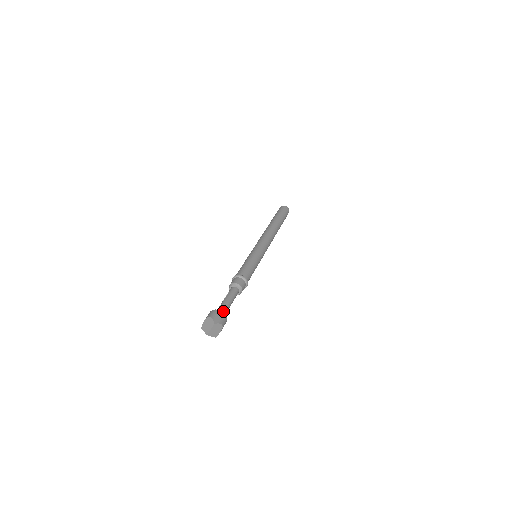
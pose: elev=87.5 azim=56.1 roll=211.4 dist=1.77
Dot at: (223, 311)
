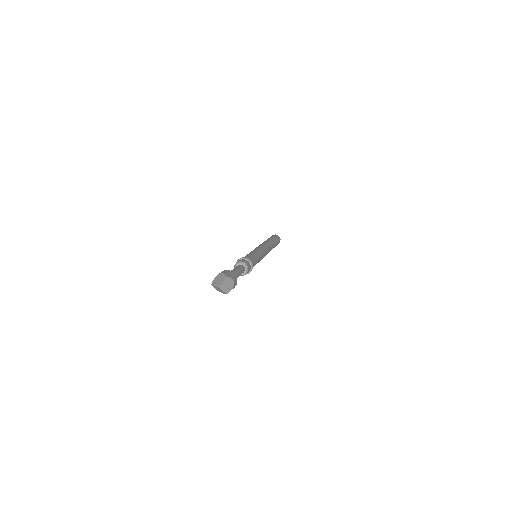
Dot at: occluded
